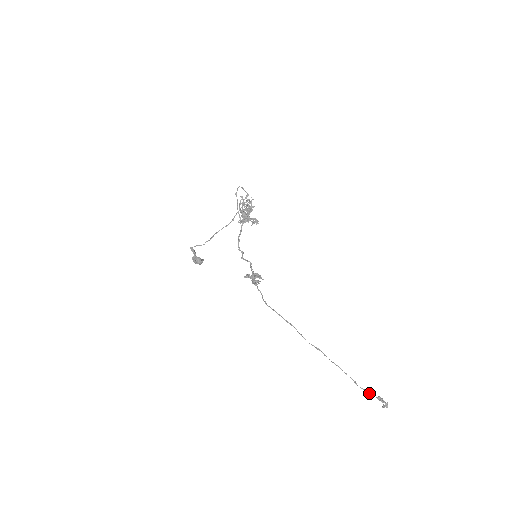
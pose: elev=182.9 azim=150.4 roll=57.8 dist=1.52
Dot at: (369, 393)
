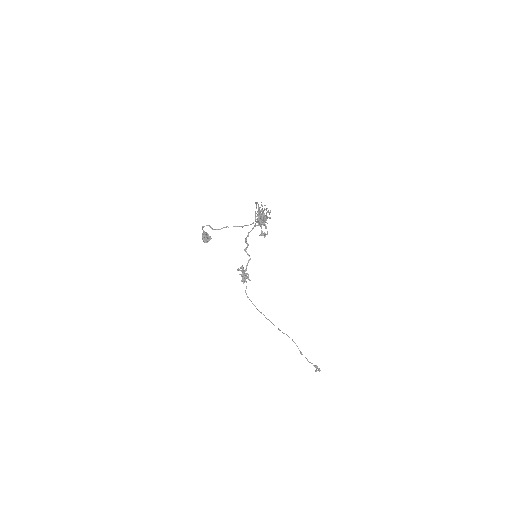
Dot at: (309, 362)
